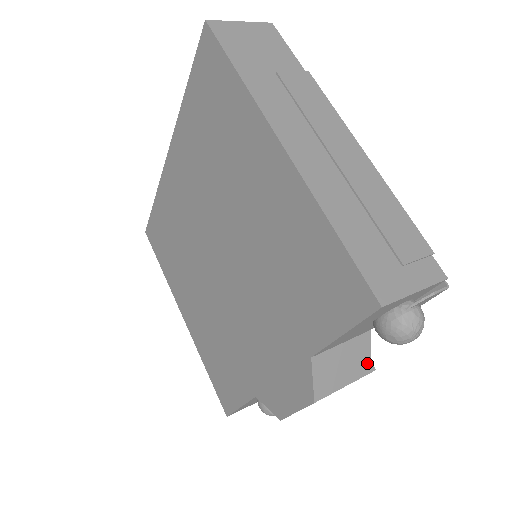
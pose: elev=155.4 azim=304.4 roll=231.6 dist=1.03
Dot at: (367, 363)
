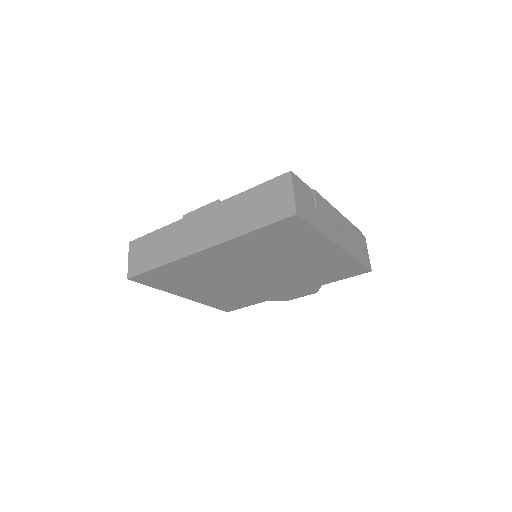
Dot at: occluded
